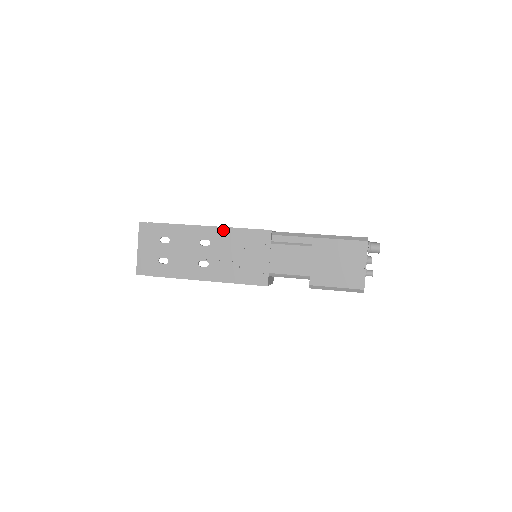
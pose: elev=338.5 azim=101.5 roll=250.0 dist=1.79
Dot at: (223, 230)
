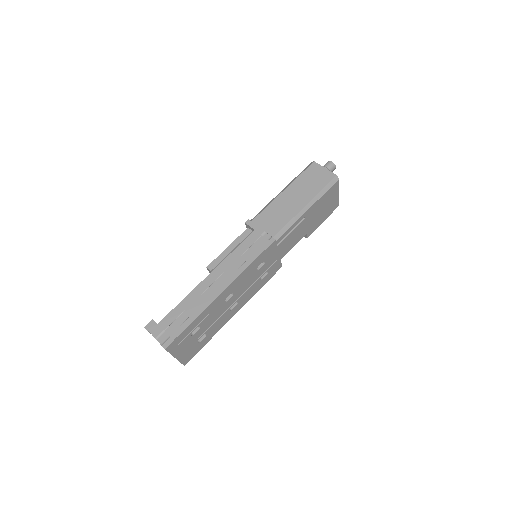
Dot at: (239, 278)
